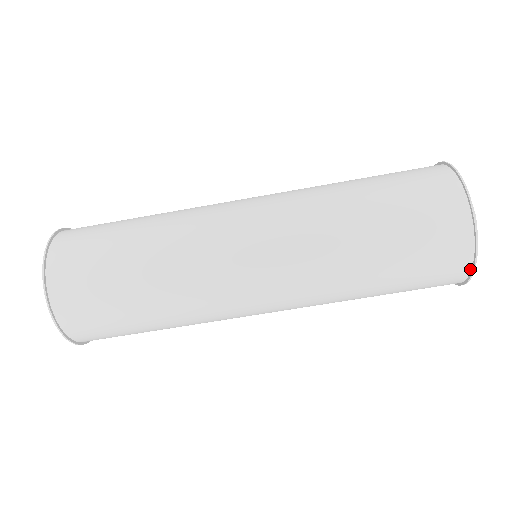
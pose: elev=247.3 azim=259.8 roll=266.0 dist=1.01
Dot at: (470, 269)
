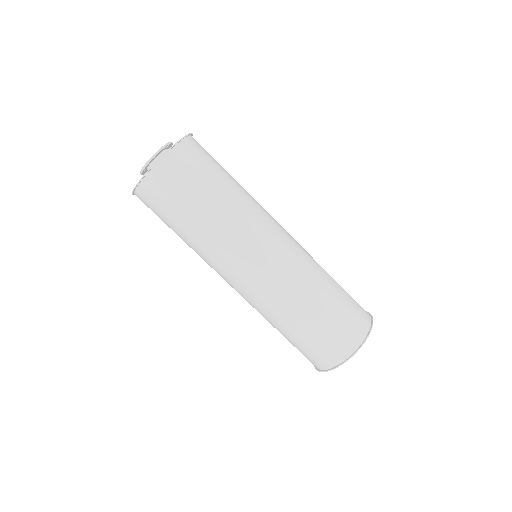
Dot at: (317, 368)
